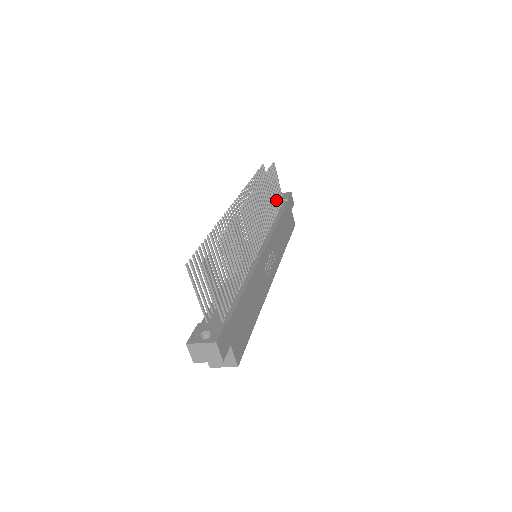
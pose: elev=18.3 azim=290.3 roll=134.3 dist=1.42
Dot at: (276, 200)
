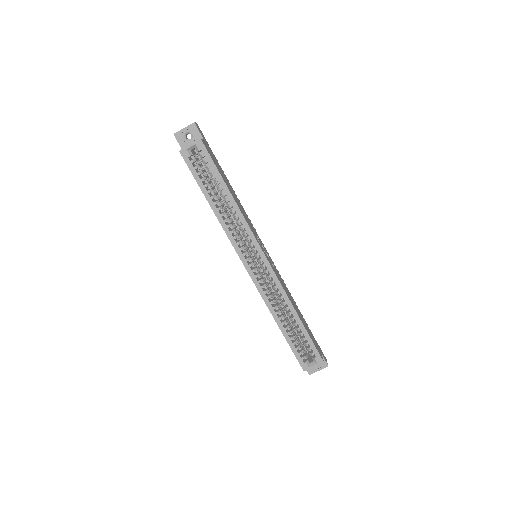
Dot at: occluded
